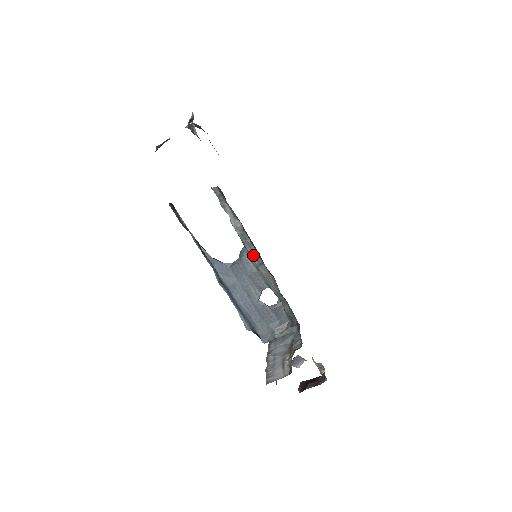
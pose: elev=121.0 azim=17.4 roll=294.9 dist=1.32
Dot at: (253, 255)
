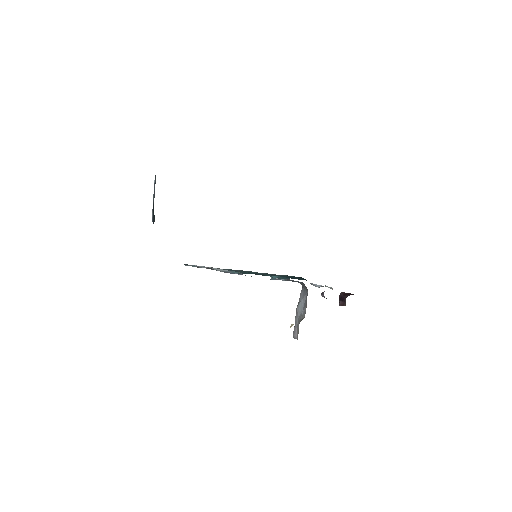
Dot at: occluded
